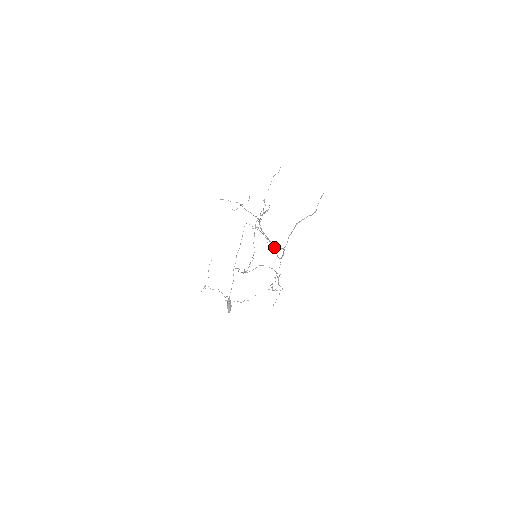
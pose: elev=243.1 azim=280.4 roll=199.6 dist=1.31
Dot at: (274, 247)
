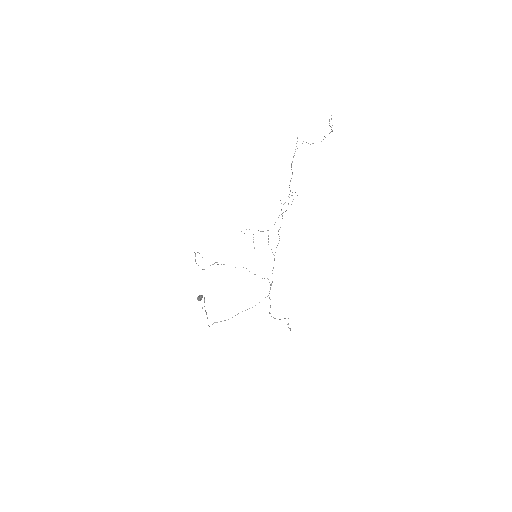
Dot at: occluded
